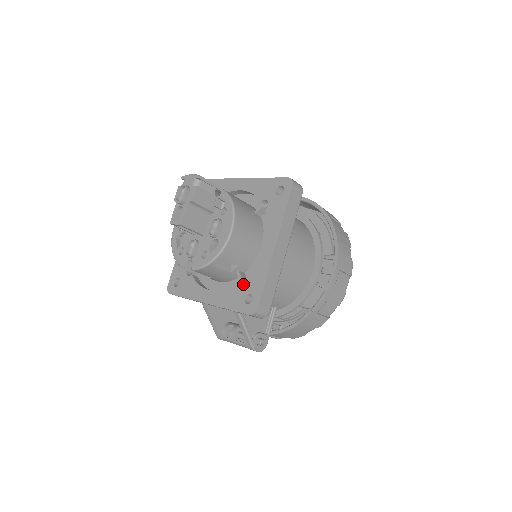
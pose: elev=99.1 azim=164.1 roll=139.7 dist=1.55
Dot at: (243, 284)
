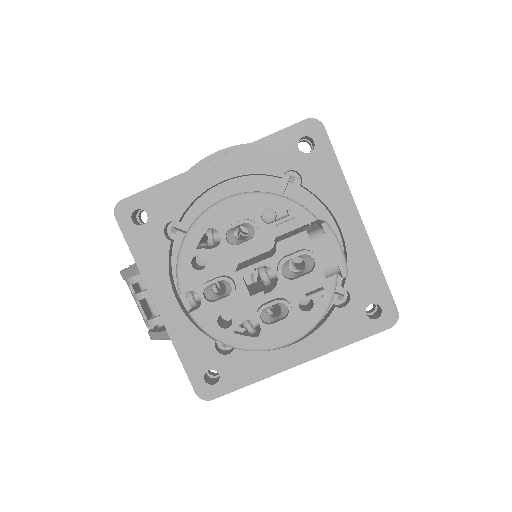
Dot at: occluded
